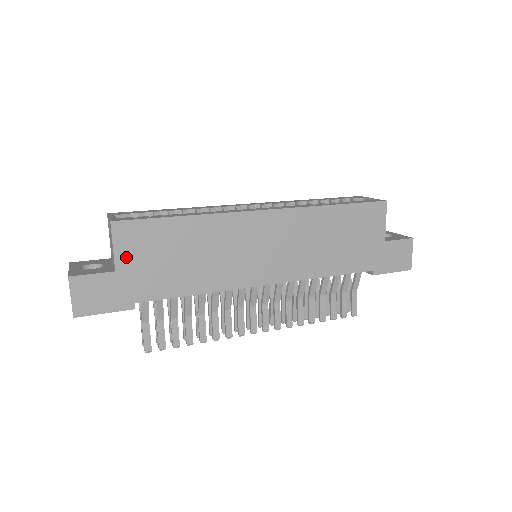
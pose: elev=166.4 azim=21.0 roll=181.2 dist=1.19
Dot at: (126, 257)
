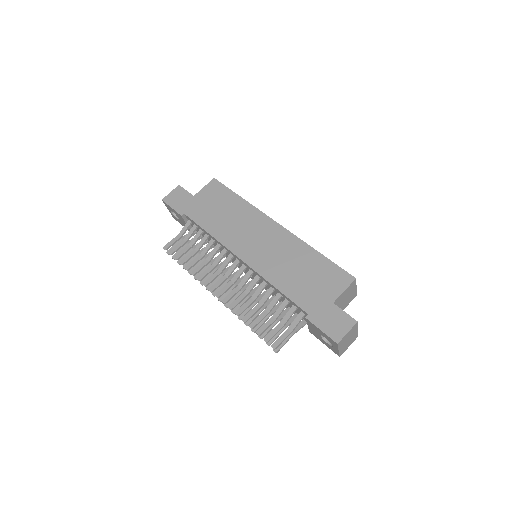
Dot at: (203, 194)
